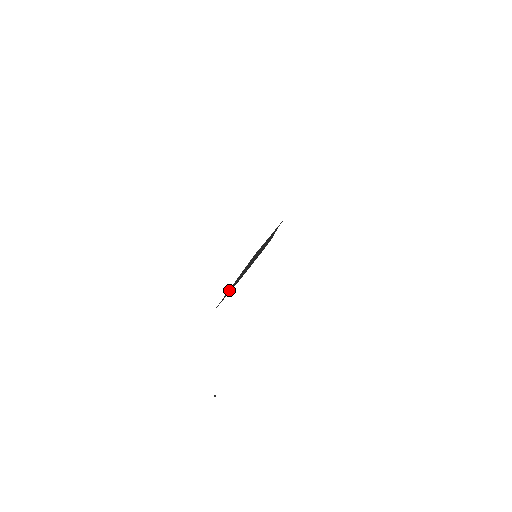
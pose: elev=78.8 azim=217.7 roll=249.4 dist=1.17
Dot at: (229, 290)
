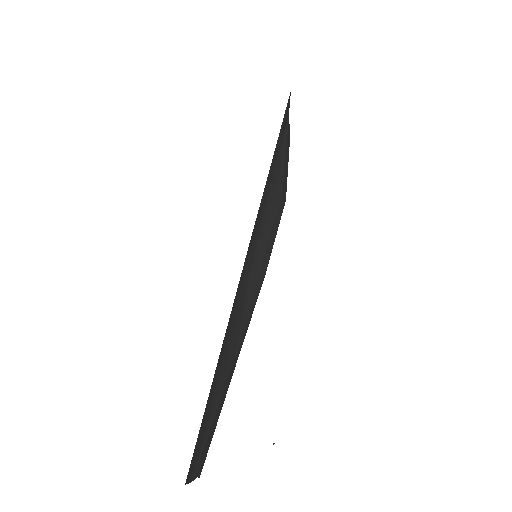
Dot at: (242, 323)
